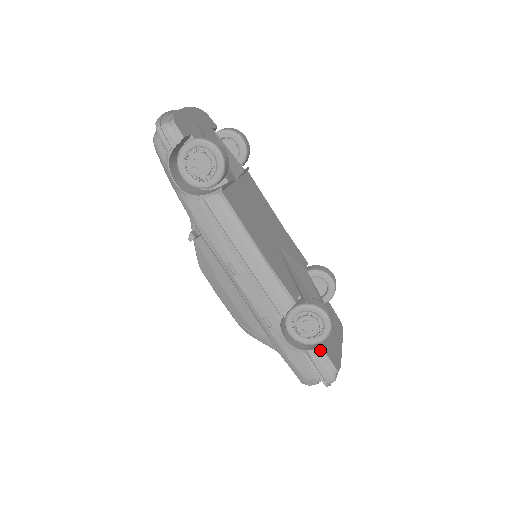
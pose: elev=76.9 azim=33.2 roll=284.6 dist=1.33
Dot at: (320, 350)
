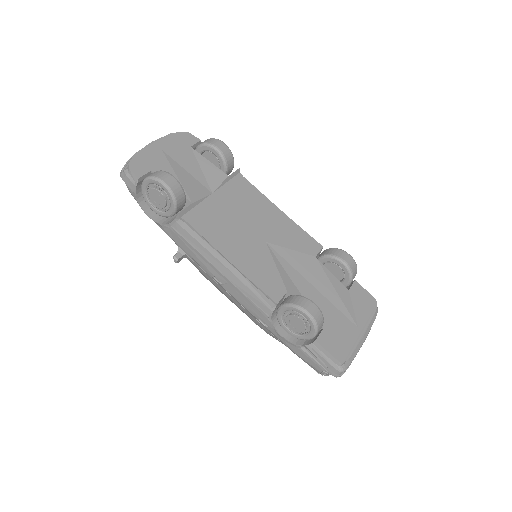
Dot at: (316, 344)
